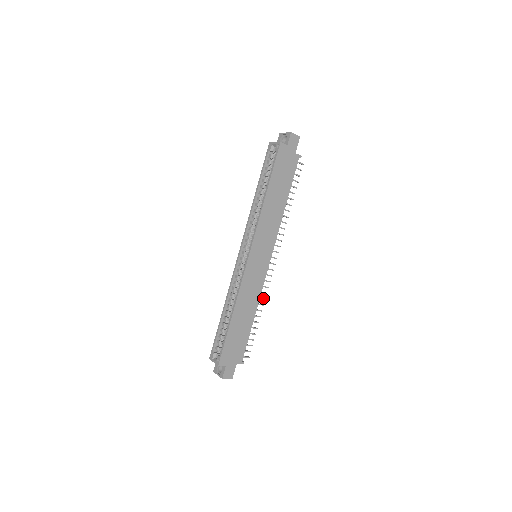
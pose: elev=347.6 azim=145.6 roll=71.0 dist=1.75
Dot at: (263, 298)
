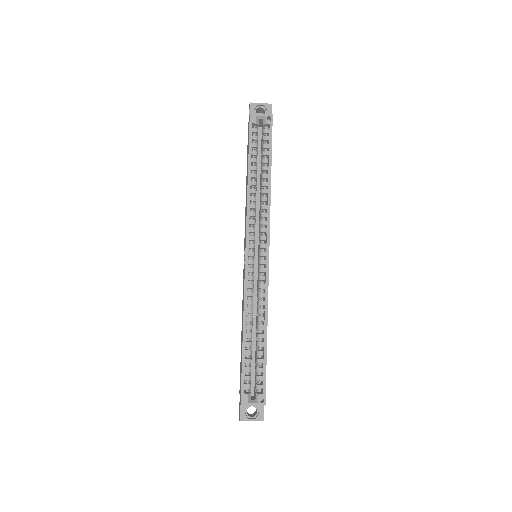
Dot at: occluded
